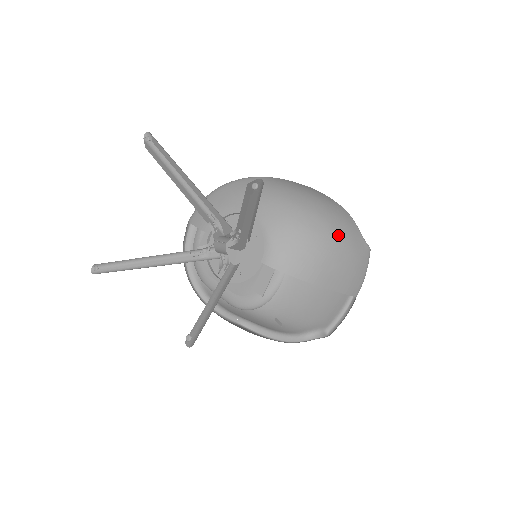
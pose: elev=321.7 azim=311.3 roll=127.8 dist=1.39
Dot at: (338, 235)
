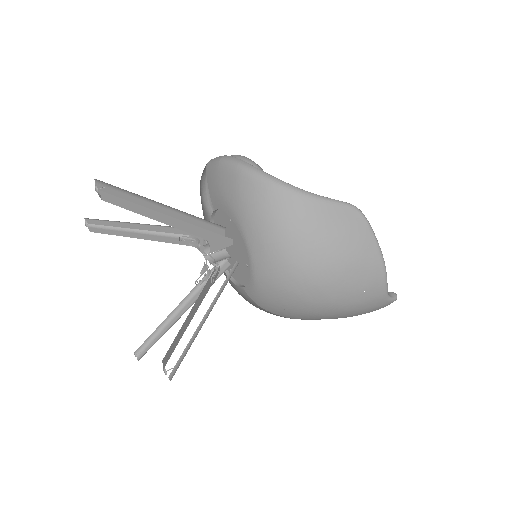
Dot at: (339, 305)
